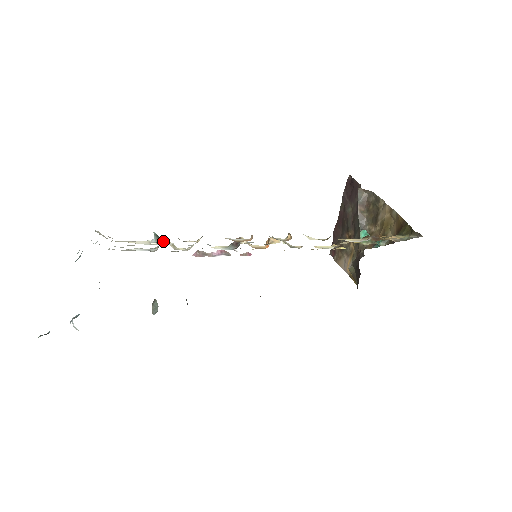
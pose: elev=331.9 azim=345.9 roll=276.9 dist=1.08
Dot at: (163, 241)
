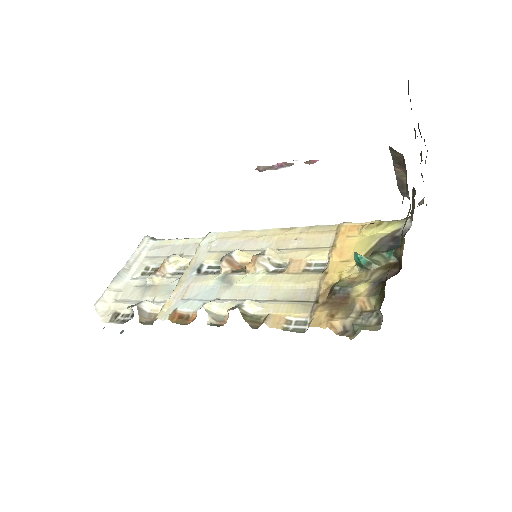
Dot at: (161, 271)
